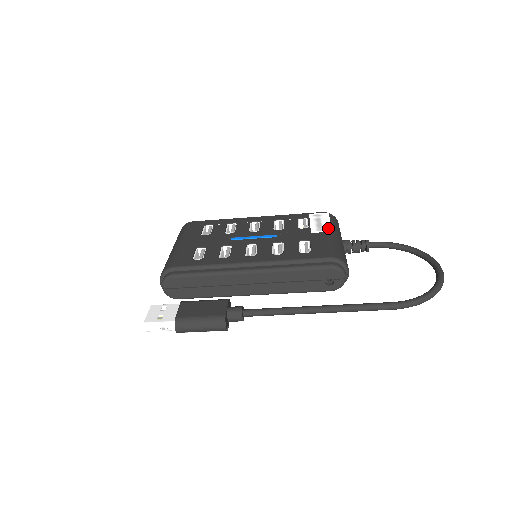
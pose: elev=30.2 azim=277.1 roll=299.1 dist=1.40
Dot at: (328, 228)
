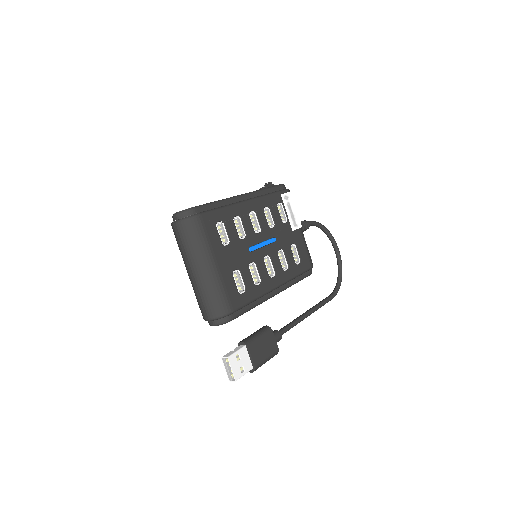
Dot at: (299, 222)
